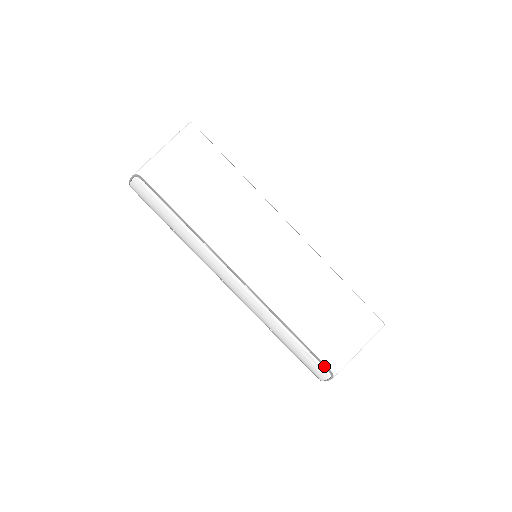
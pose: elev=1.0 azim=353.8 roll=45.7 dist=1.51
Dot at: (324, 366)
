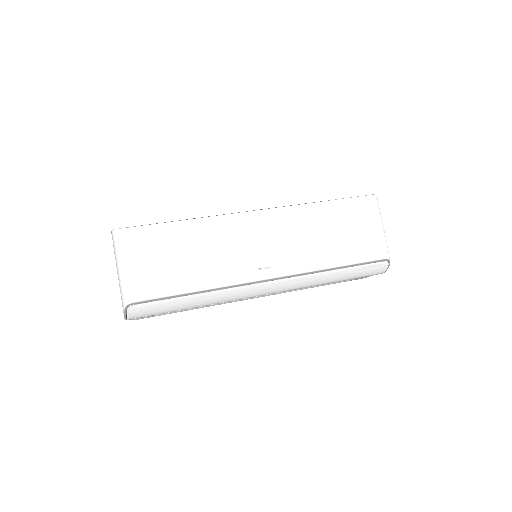
Dot at: (378, 262)
